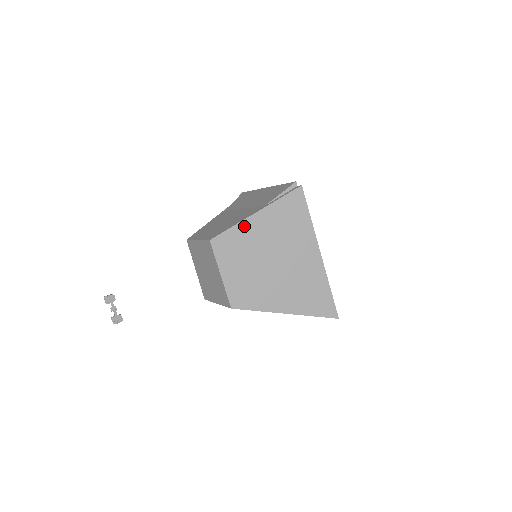
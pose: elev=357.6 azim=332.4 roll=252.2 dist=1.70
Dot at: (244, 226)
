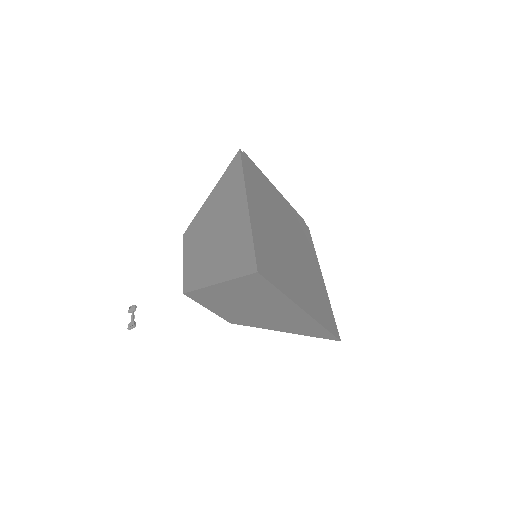
Dot at: (202, 211)
